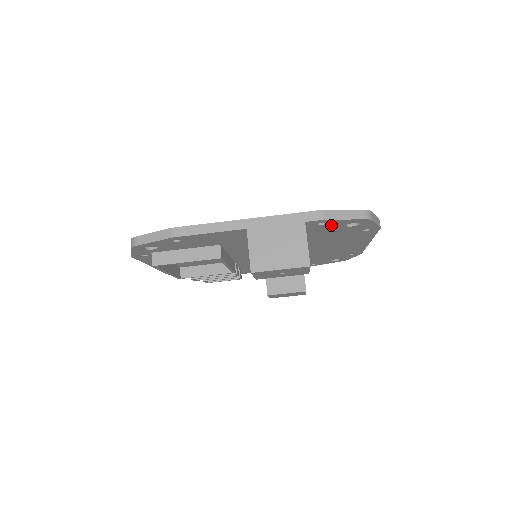
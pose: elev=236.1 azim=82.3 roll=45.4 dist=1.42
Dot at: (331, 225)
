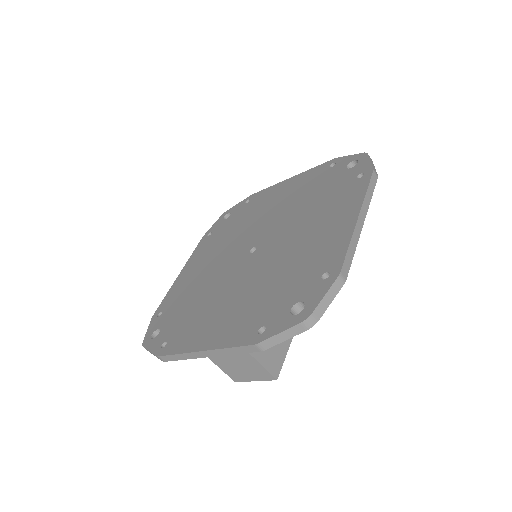
Dot at: occluded
